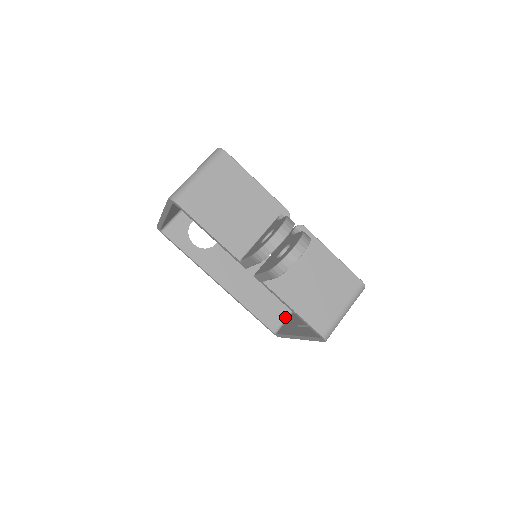
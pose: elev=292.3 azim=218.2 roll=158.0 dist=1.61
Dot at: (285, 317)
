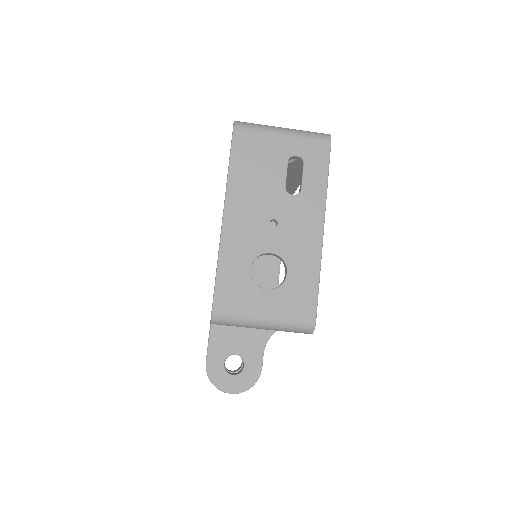
Dot at: occluded
